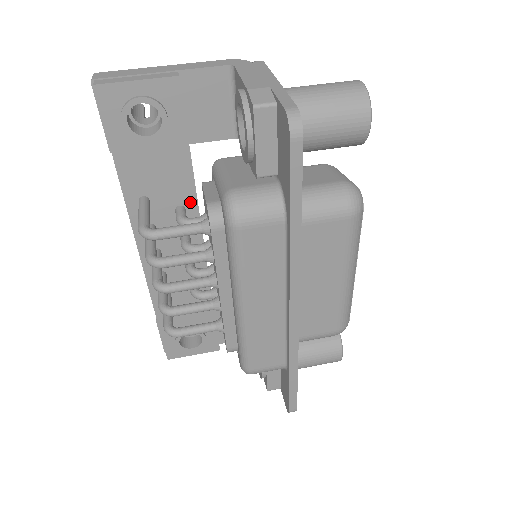
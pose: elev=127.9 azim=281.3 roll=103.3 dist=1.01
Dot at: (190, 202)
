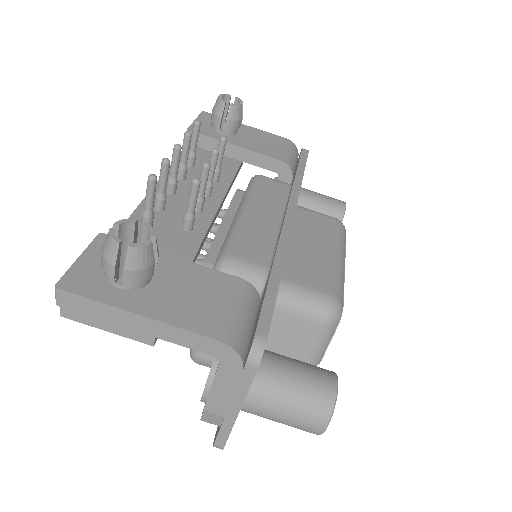
Dot at: occluded
